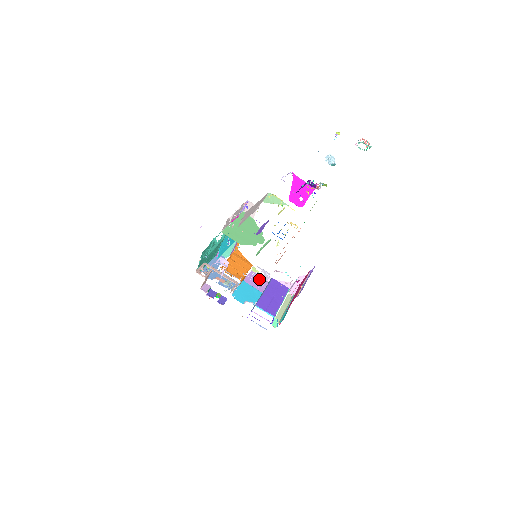
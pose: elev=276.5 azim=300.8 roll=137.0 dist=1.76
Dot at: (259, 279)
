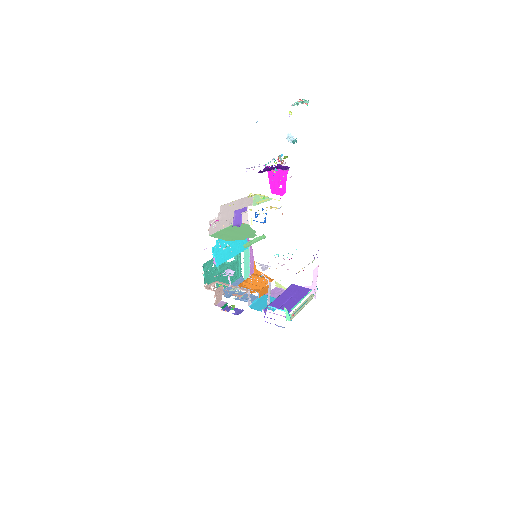
Dot at: occluded
